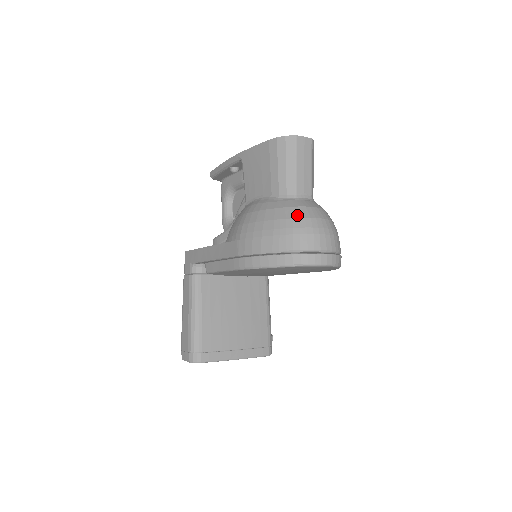
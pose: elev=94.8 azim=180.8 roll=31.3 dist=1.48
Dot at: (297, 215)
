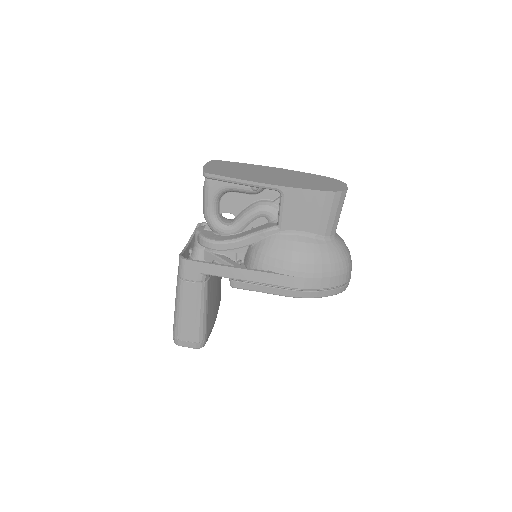
Dot at: (344, 258)
